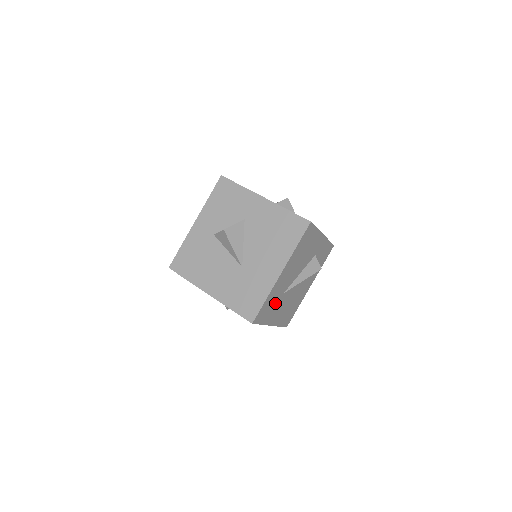
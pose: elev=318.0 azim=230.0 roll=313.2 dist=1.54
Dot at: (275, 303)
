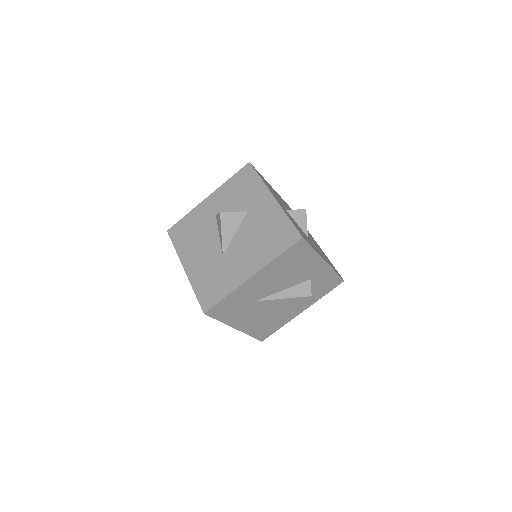
Dot at: (242, 306)
